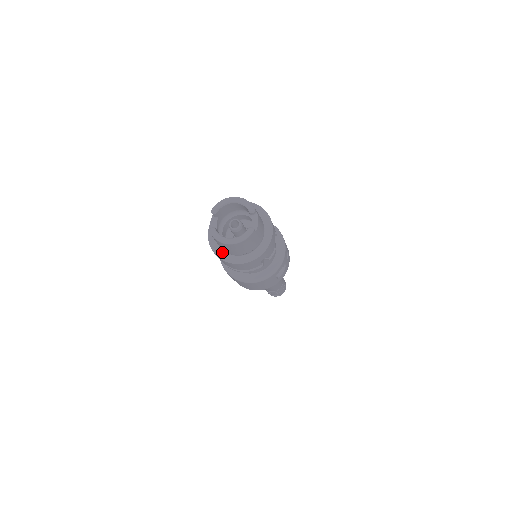
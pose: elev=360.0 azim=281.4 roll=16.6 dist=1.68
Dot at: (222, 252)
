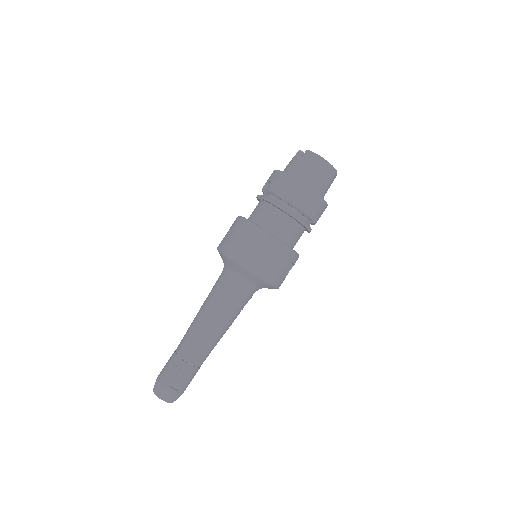
Dot at: occluded
